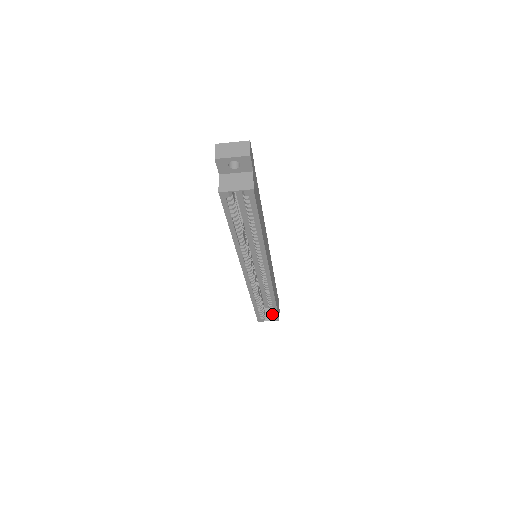
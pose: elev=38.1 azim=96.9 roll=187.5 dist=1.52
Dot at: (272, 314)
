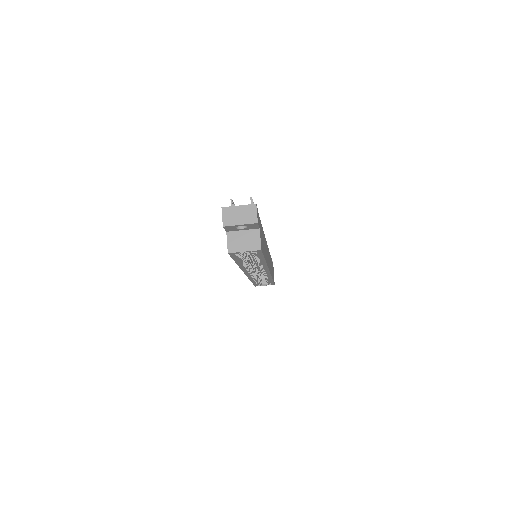
Dot at: (268, 283)
